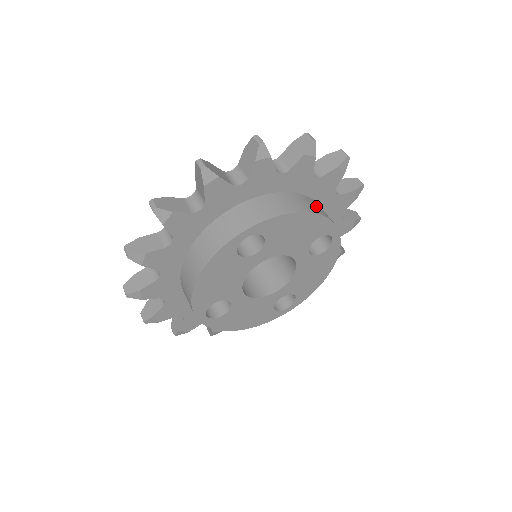
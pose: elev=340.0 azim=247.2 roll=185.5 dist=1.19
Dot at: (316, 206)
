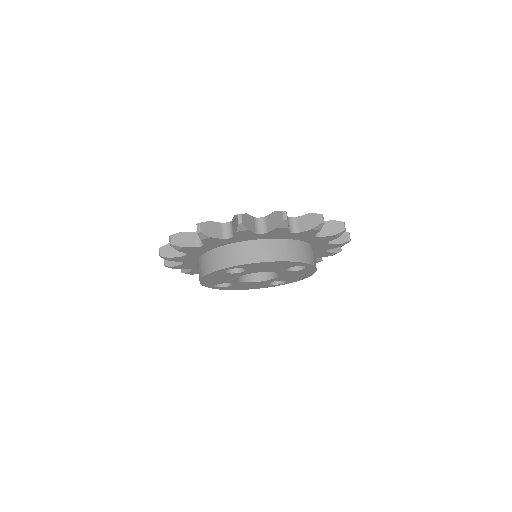
Dot at: (291, 250)
